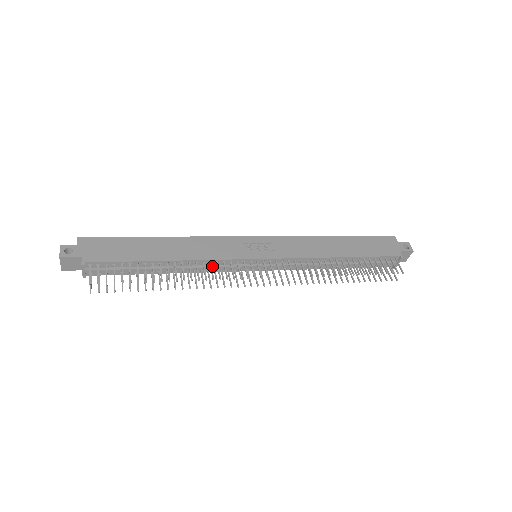
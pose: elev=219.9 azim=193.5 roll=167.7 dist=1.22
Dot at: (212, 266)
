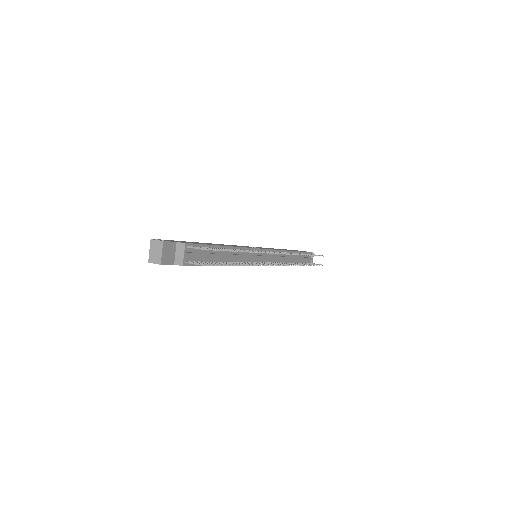
Dot at: (247, 255)
